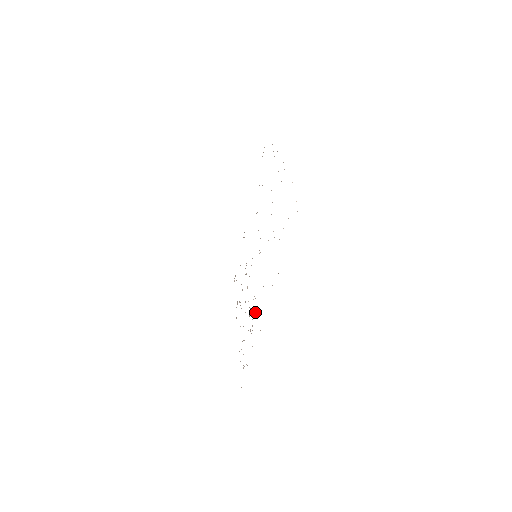
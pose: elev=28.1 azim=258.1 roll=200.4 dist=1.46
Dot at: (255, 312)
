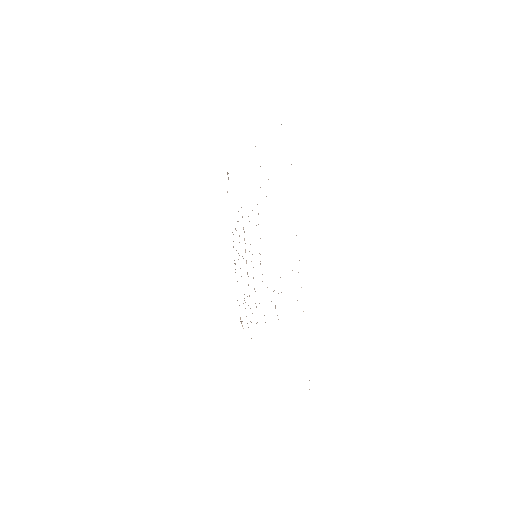
Dot at: occluded
